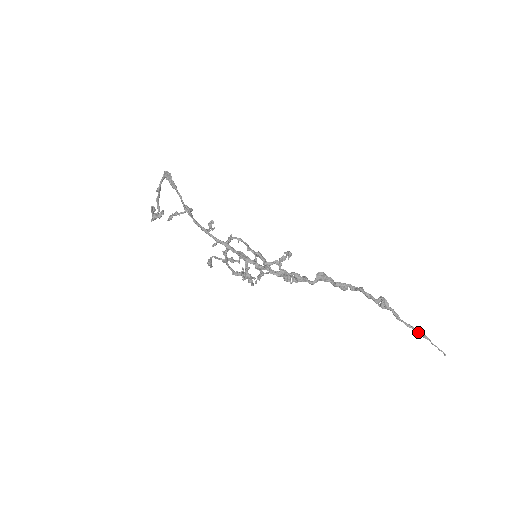
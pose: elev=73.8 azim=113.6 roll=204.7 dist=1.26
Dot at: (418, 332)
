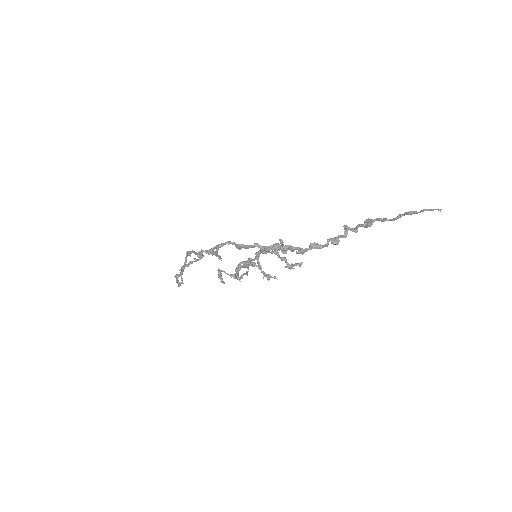
Dot at: (405, 213)
